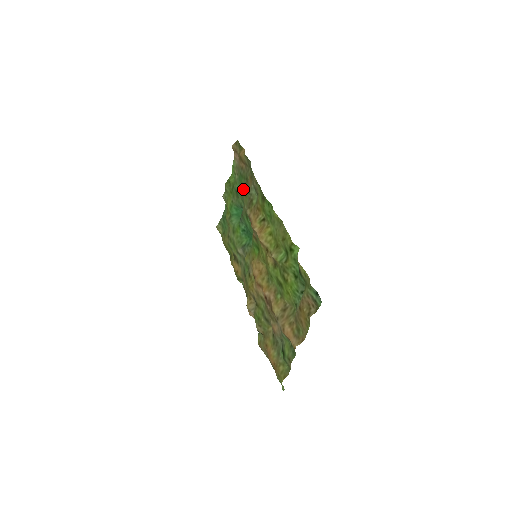
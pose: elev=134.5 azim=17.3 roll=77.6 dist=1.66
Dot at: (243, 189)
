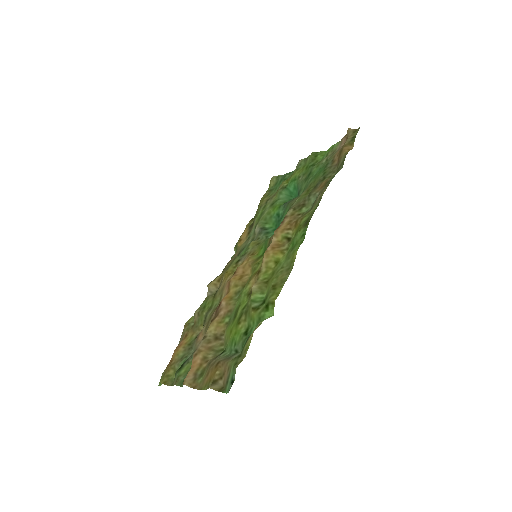
Dot at: (313, 182)
